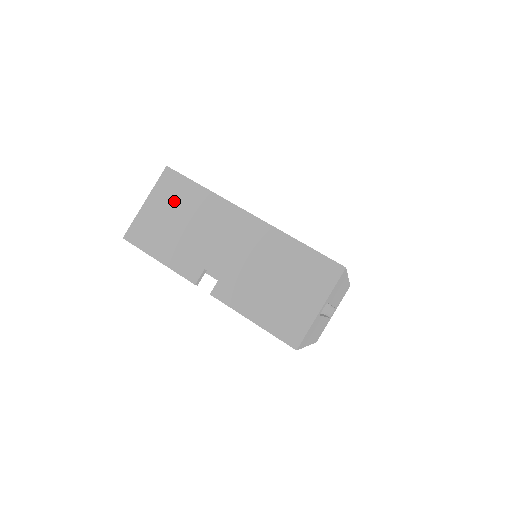
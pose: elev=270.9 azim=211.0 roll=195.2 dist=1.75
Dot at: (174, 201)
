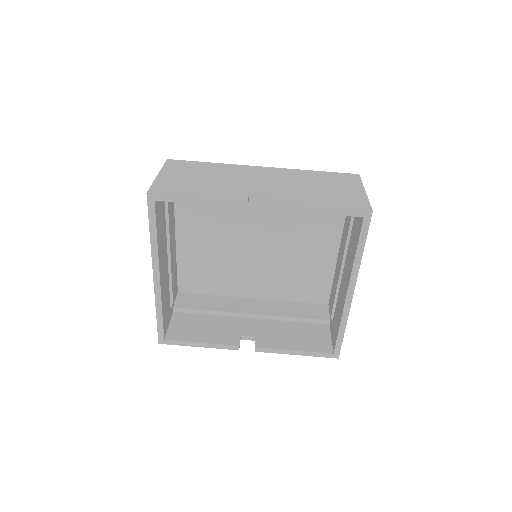
Dot at: (188, 171)
